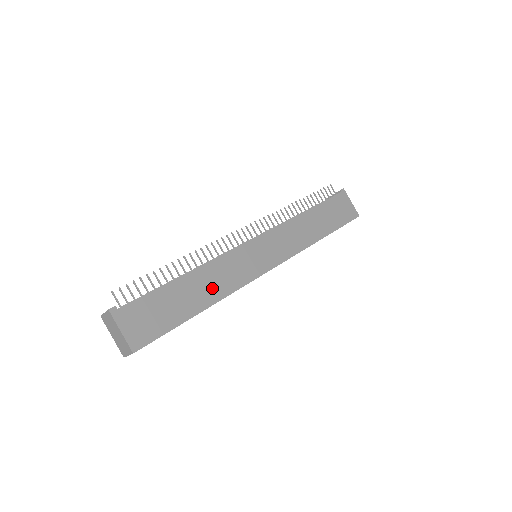
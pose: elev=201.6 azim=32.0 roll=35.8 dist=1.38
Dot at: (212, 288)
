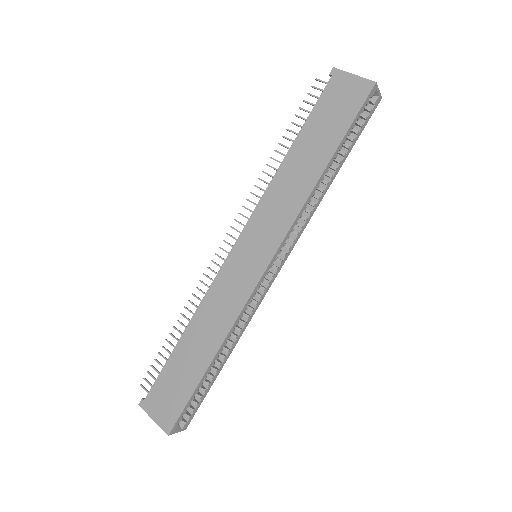
Dot at: (212, 332)
